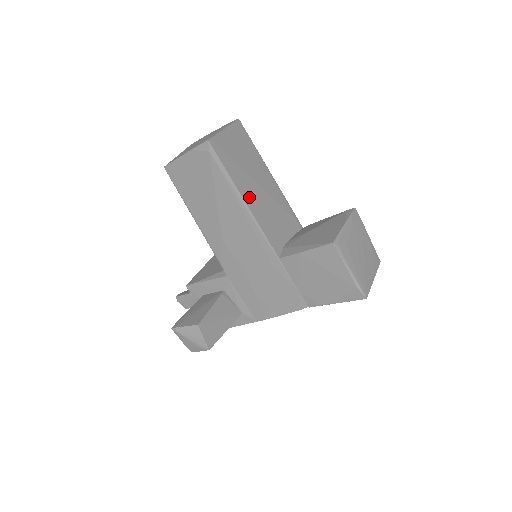
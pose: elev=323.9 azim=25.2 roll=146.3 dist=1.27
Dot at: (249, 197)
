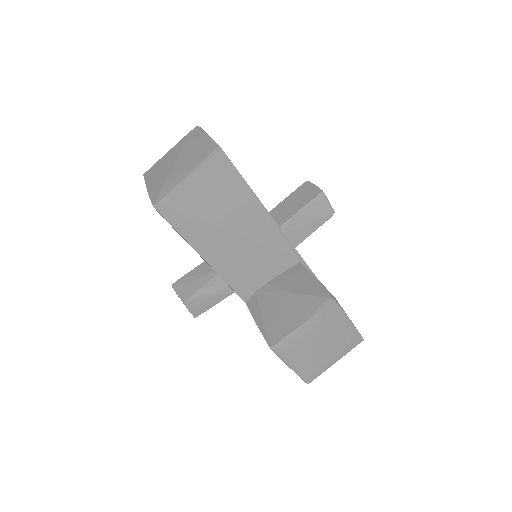
Dot at: (213, 252)
